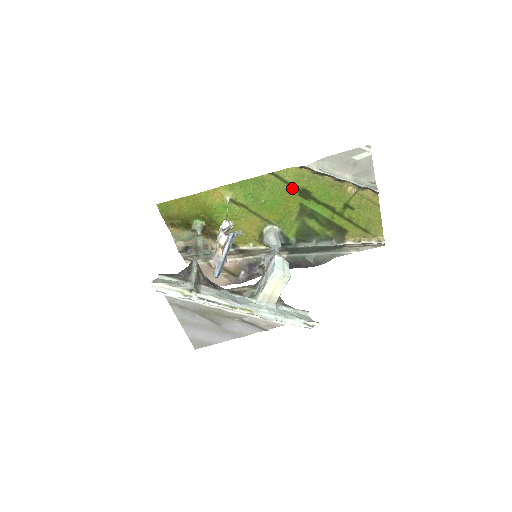
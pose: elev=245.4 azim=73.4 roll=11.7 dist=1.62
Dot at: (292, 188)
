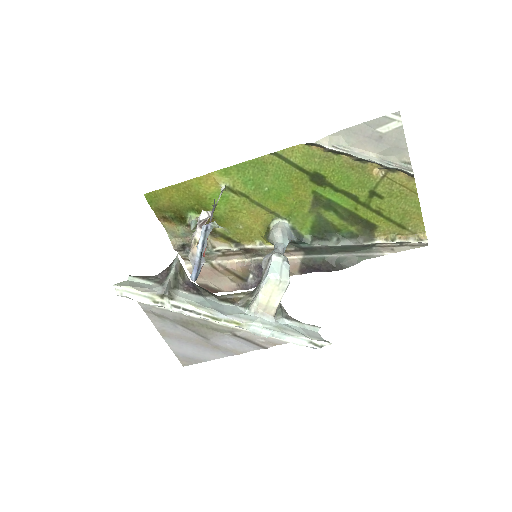
Dot at: (301, 172)
